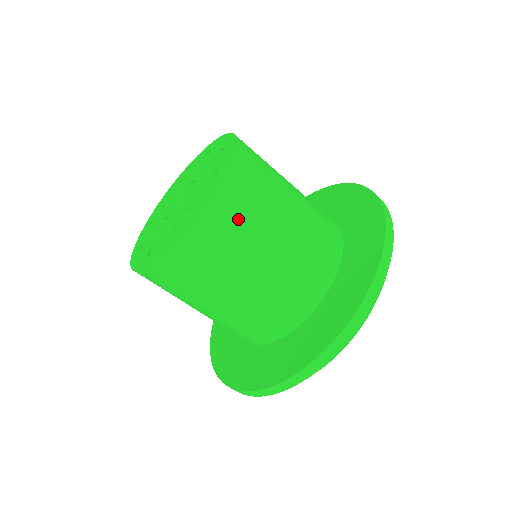
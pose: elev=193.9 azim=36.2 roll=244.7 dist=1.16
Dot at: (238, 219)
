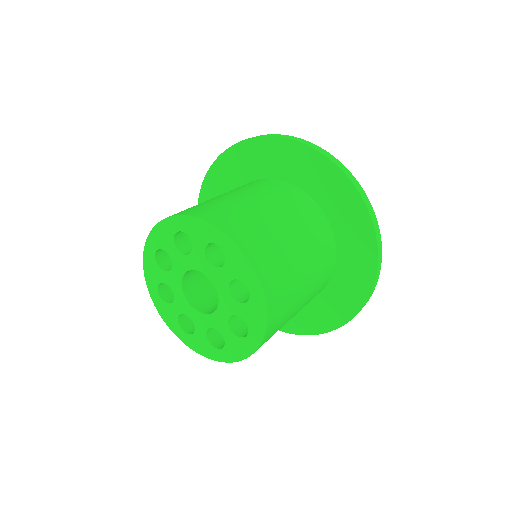
Dot at: (284, 303)
